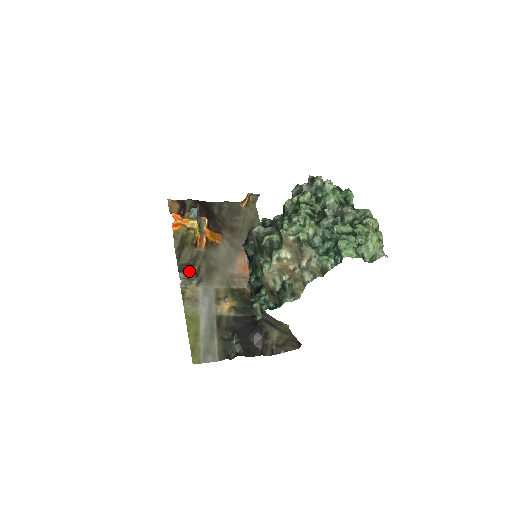
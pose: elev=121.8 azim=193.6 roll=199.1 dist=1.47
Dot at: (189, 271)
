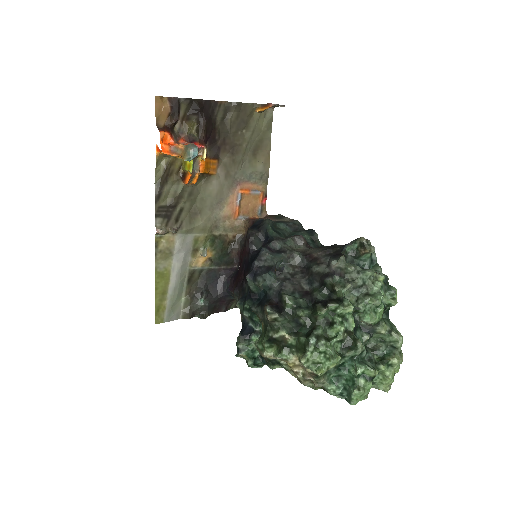
Dot at: (168, 216)
